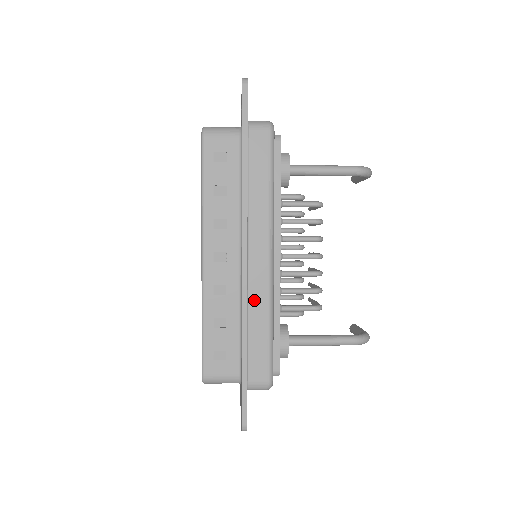
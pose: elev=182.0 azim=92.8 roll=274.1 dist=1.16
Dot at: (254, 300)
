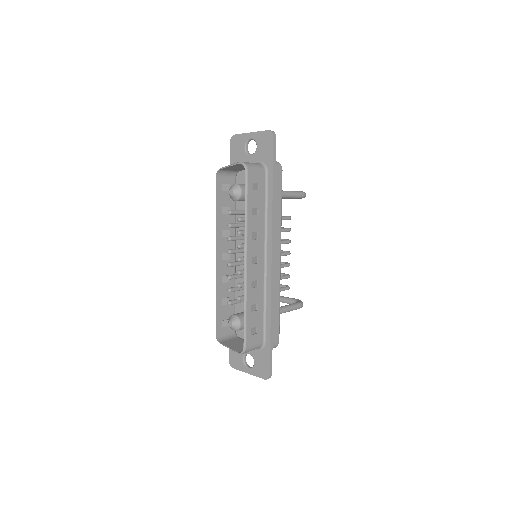
Dot at: occluded
